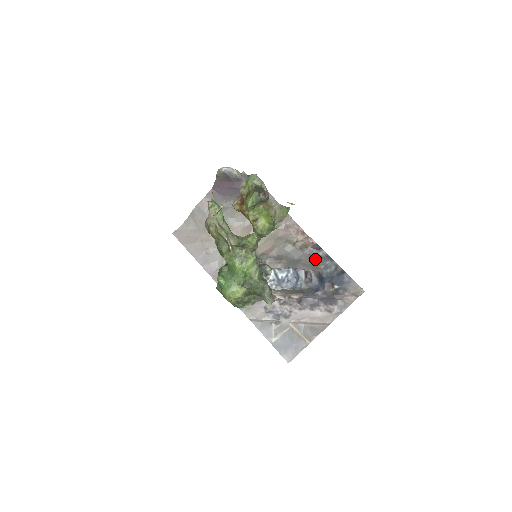
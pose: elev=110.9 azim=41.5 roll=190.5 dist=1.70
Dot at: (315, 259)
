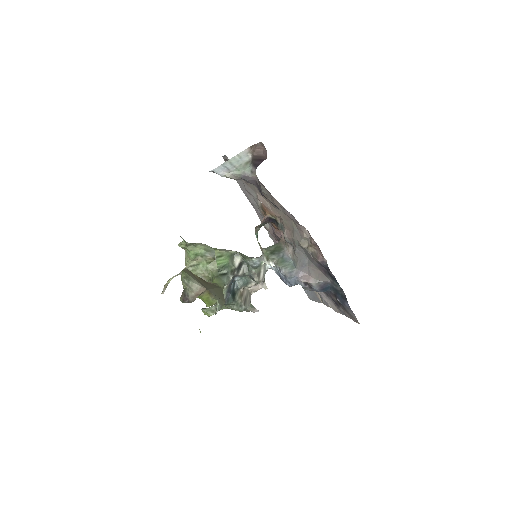
Dot at: (324, 270)
